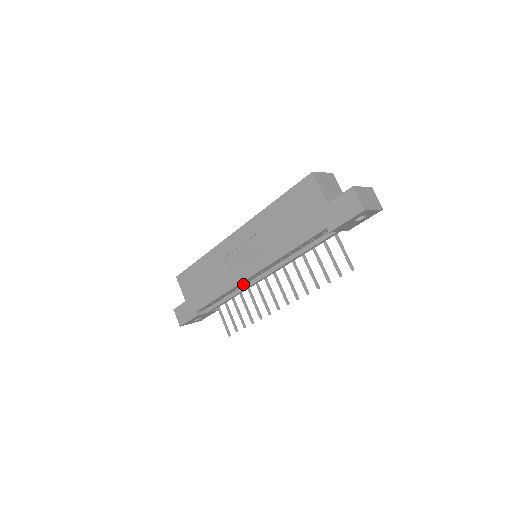
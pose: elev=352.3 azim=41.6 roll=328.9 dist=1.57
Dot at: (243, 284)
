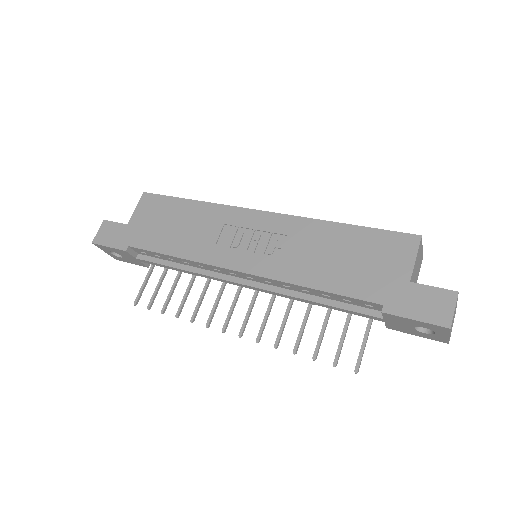
Dot at: (213, 269)
